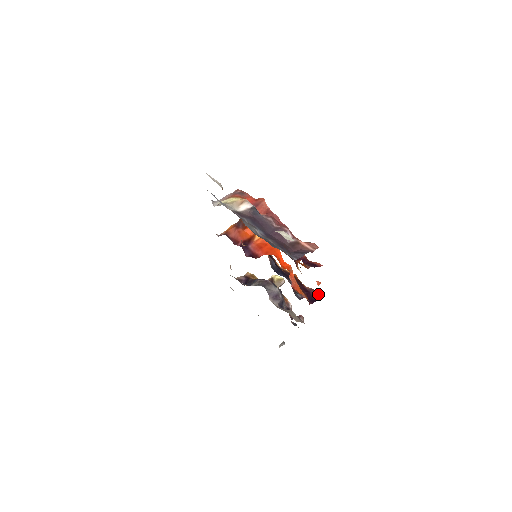
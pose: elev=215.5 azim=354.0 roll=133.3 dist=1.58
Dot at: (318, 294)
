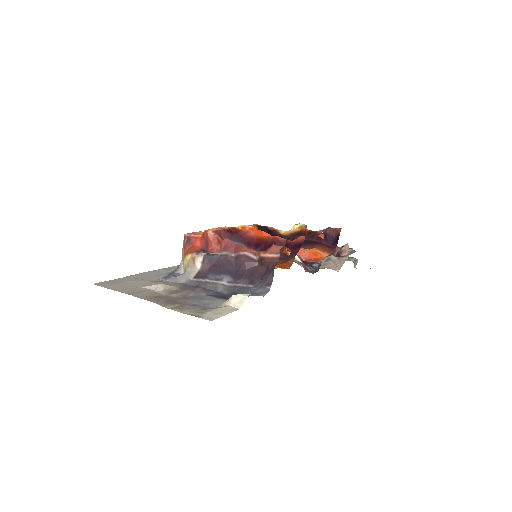
Dot at: (335, 229)
